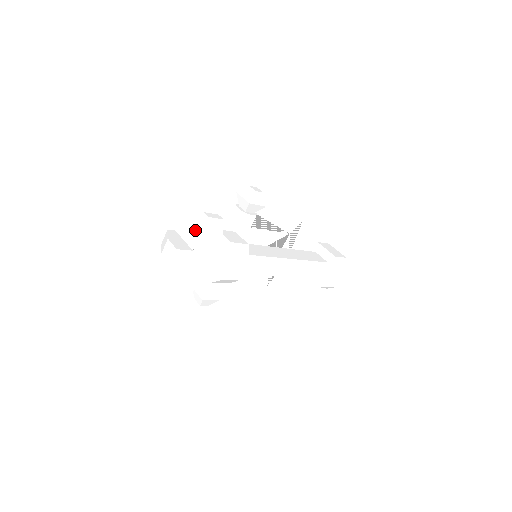
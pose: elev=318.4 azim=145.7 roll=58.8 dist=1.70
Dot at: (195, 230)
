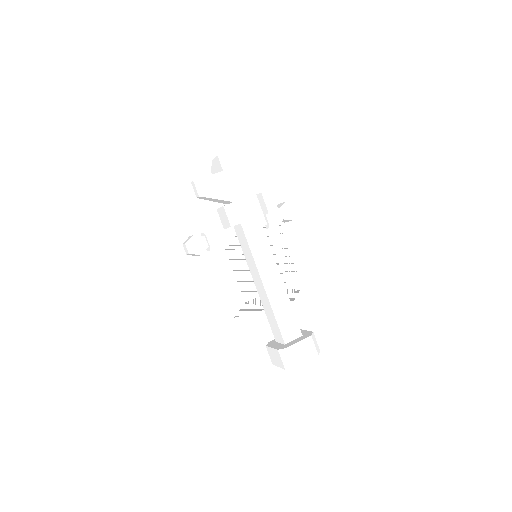
Dot at: occluded
